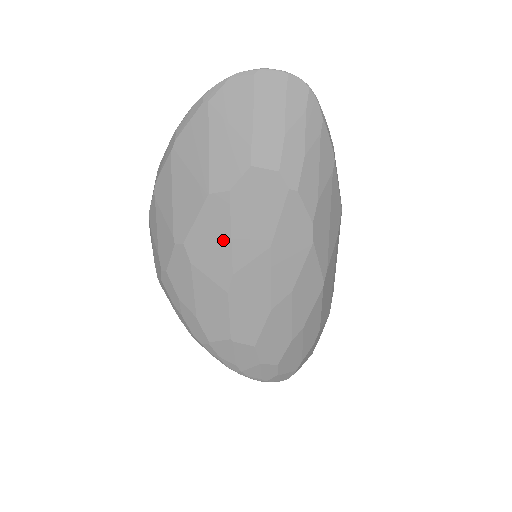
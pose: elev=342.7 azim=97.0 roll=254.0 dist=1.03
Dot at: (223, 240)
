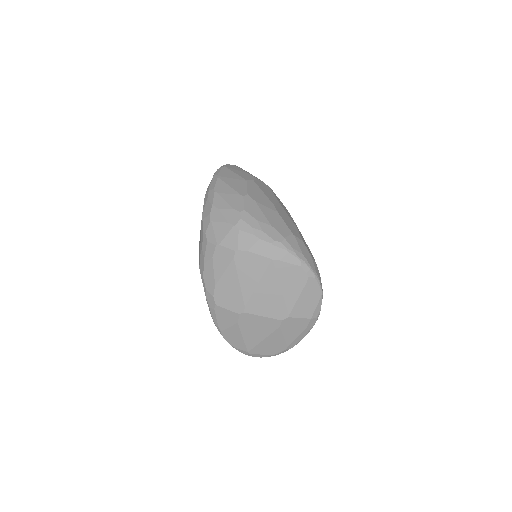
Dot at: (262, 194)
